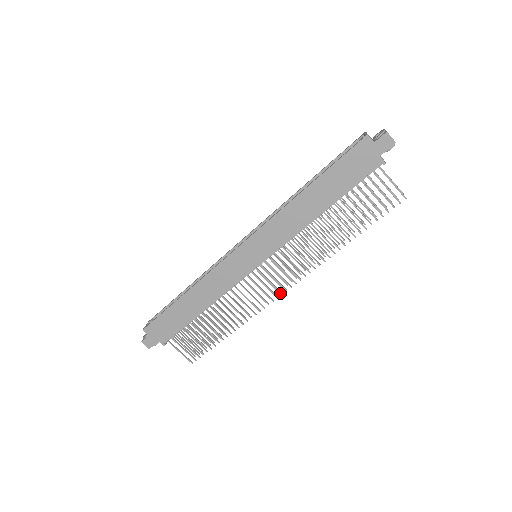
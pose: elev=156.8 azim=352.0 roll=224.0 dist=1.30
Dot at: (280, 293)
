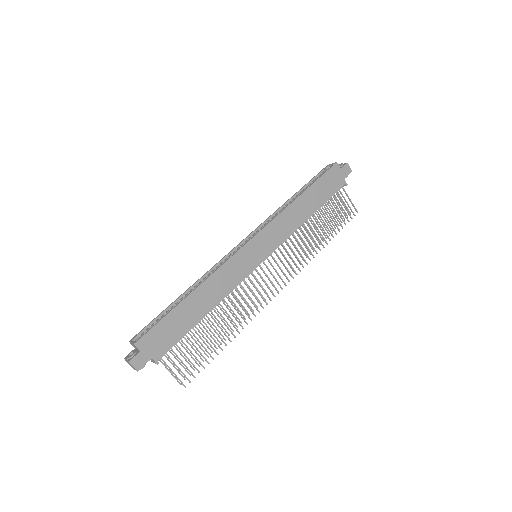
Dot at: (277, 292)
